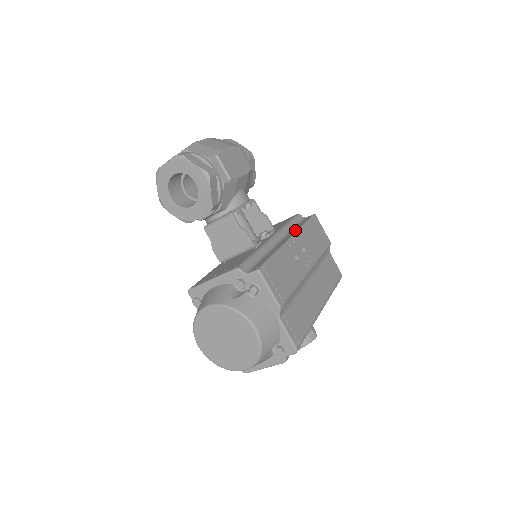
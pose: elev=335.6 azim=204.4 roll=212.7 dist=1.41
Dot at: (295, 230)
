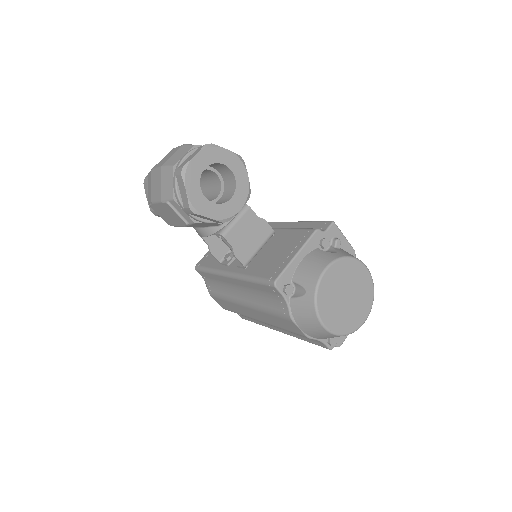
Dot at: occluded
